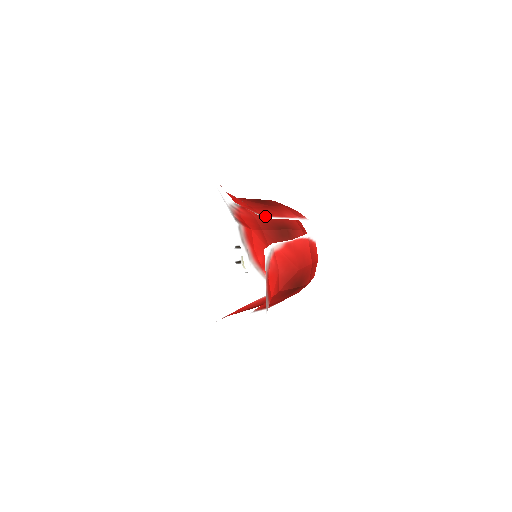
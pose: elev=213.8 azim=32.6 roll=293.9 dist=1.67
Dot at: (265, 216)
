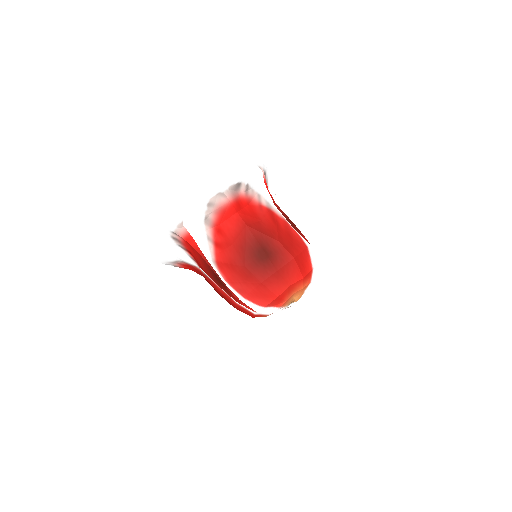
Dot at: occluded
